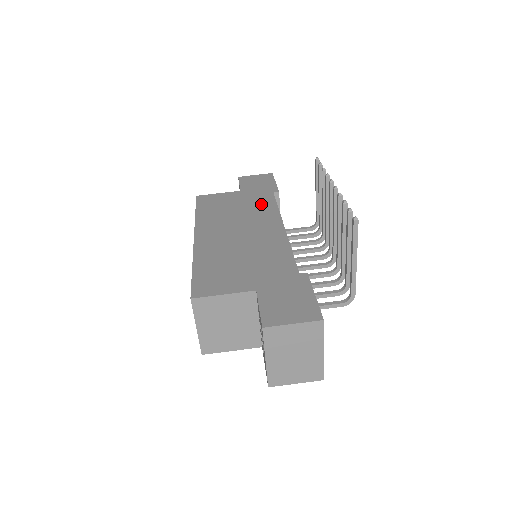
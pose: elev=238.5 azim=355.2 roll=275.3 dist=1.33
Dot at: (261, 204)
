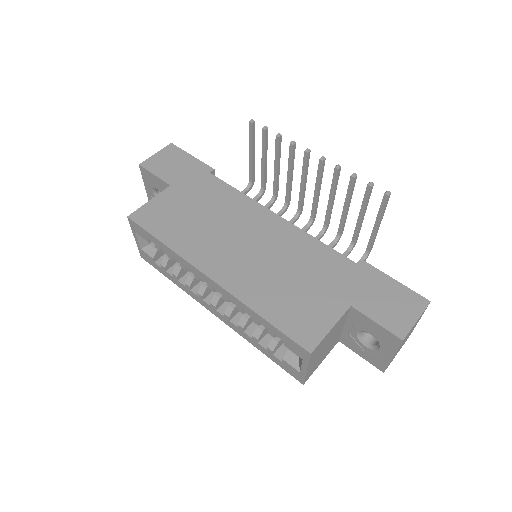
Dot at: (219, 196)
